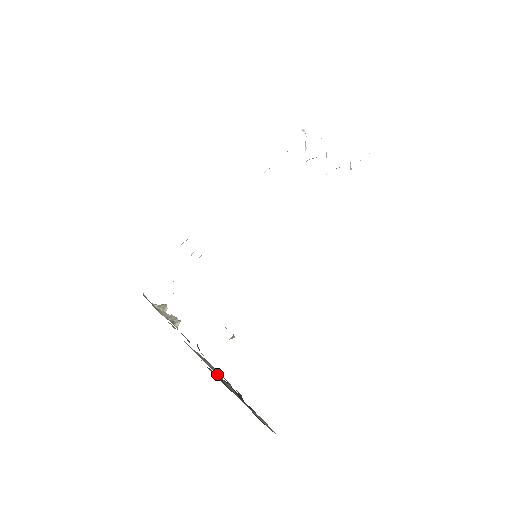
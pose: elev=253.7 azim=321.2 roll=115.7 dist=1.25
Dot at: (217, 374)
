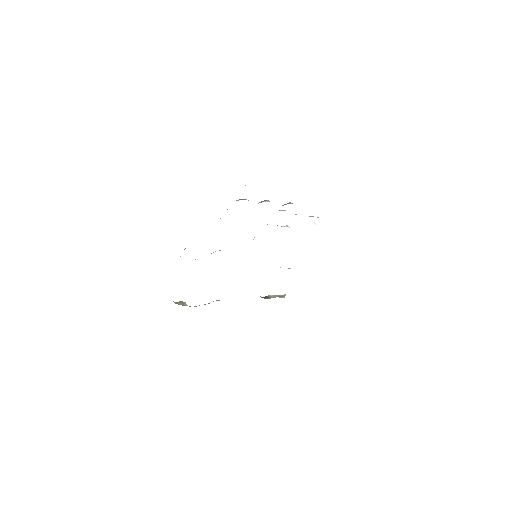
Dot at: occluded
